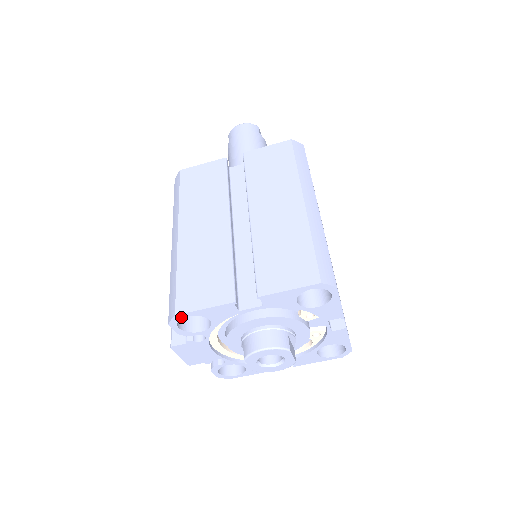
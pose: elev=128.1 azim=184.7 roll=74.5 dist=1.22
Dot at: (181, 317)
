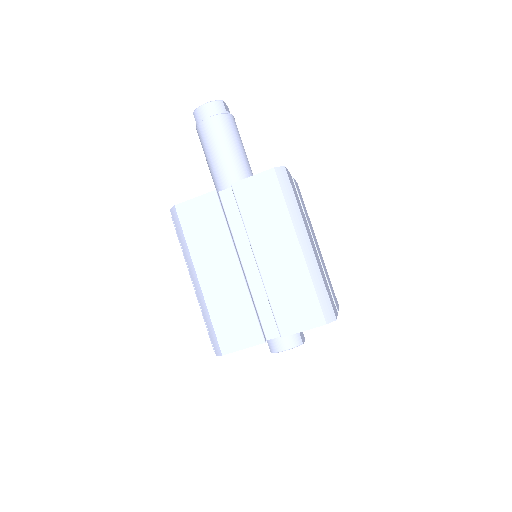
Dot at: occluded
